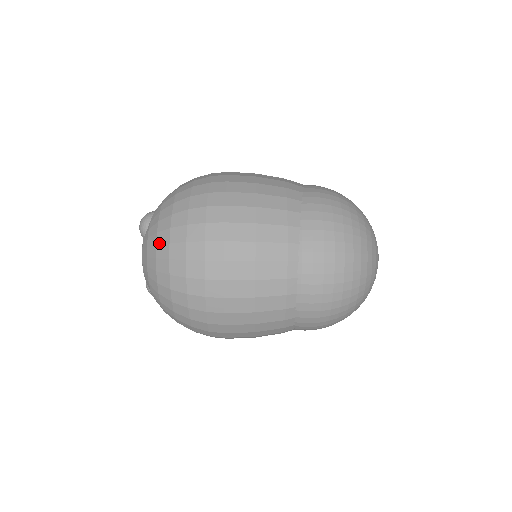
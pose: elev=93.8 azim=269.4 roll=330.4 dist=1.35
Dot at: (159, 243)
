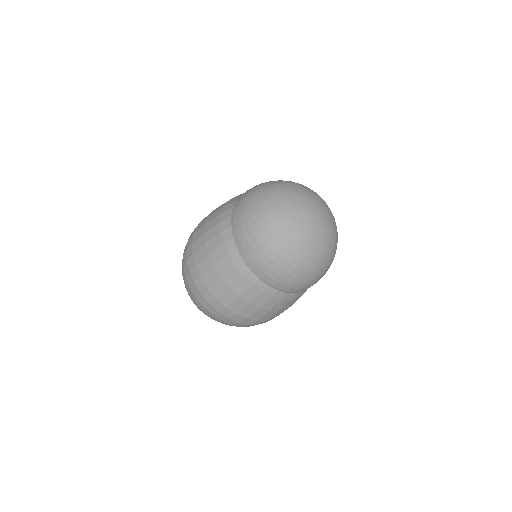
Dot at: (198, 308)
